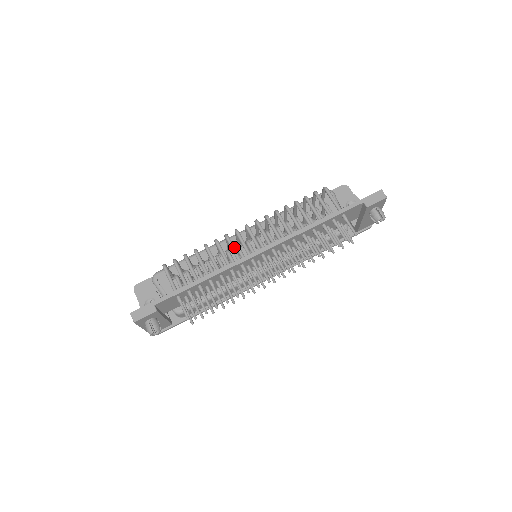
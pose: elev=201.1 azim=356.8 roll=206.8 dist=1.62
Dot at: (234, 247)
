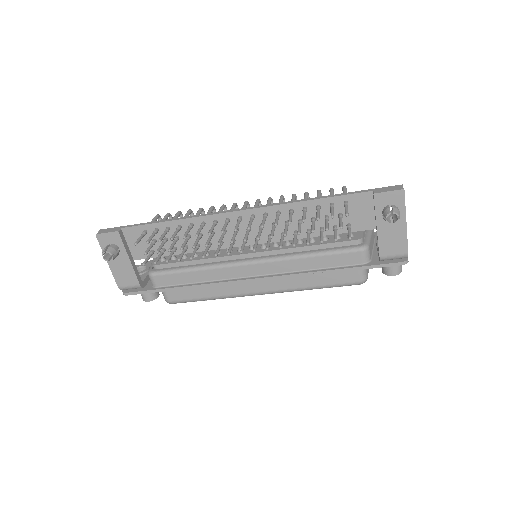
Dot at: occluded
